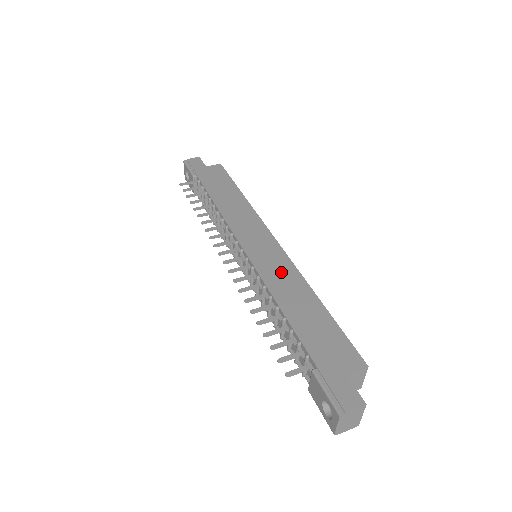
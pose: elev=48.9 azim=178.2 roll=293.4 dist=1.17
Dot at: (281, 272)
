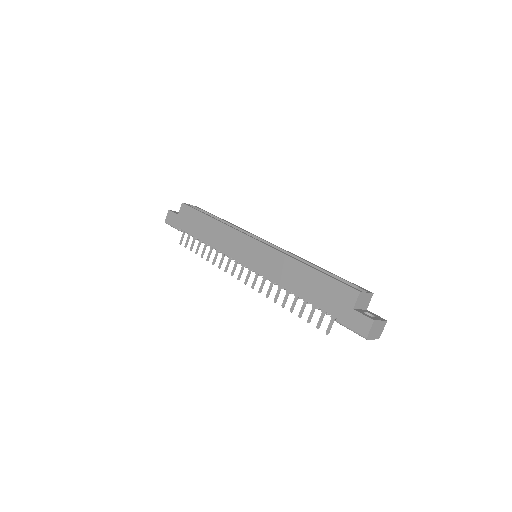
Dot at: (274, 264)
